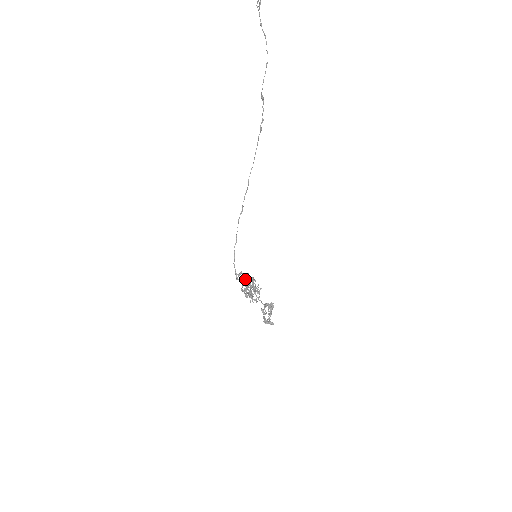
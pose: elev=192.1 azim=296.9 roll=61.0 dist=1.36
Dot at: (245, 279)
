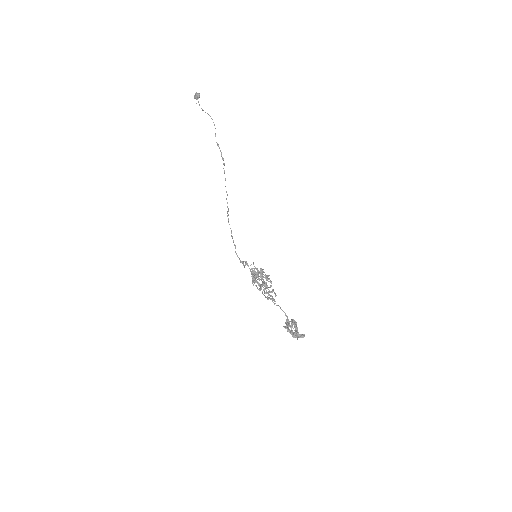
Dot at: (253, 274)
